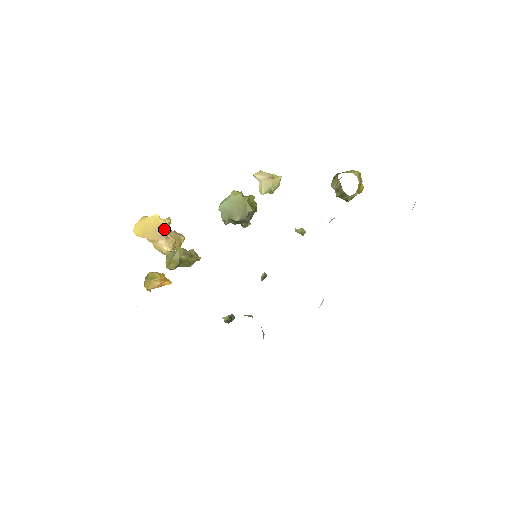
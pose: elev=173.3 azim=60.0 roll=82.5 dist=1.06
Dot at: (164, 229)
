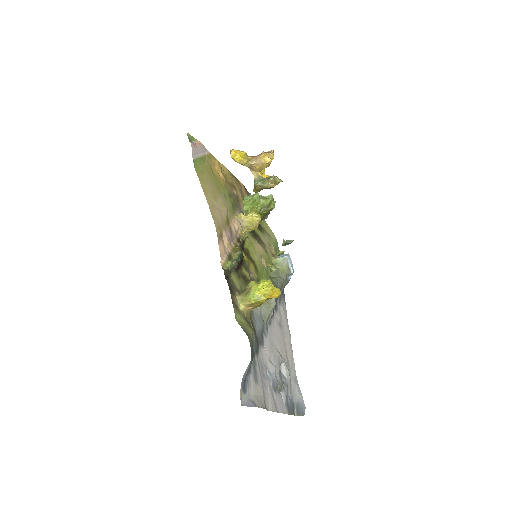
Dot at: (244, 165)
